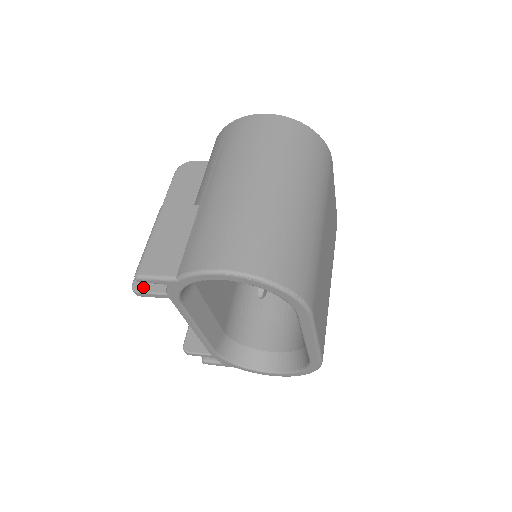
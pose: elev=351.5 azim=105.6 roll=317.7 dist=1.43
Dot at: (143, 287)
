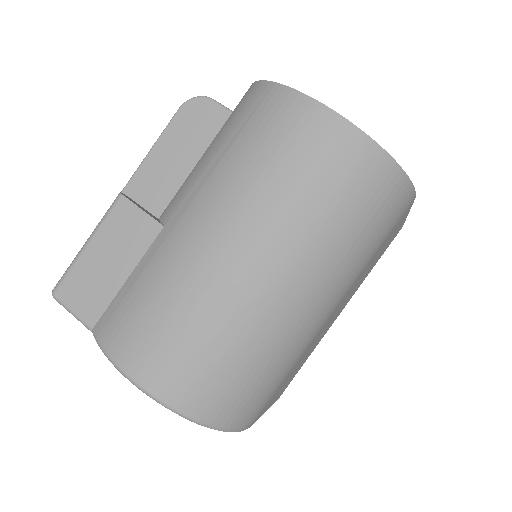
Dot at: occluded
